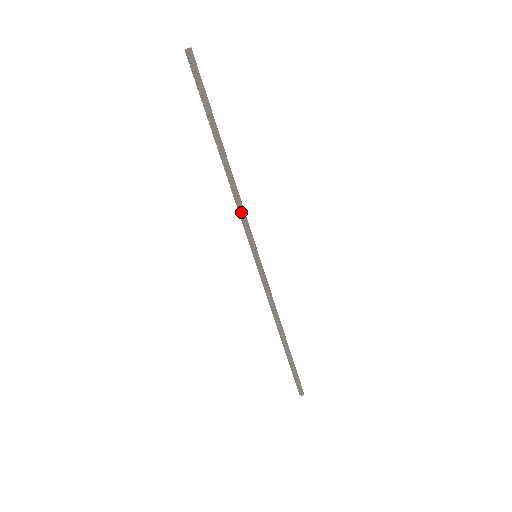
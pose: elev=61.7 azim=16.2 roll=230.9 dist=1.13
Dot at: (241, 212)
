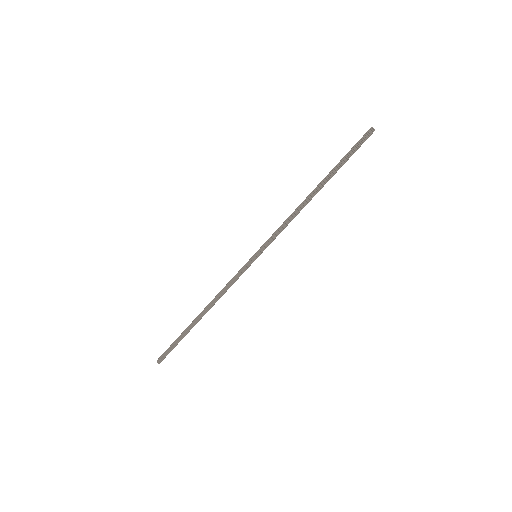
Dot at: (285, 227)
